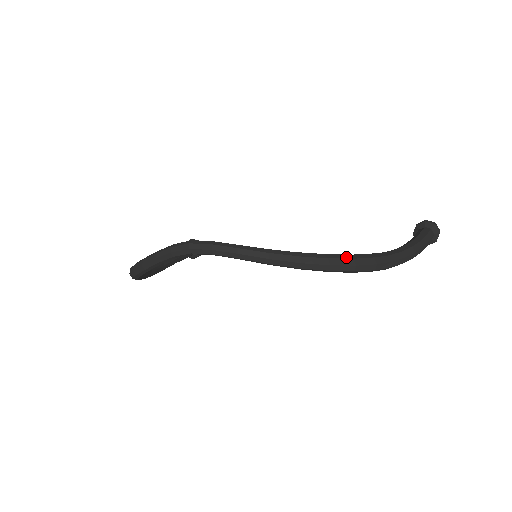
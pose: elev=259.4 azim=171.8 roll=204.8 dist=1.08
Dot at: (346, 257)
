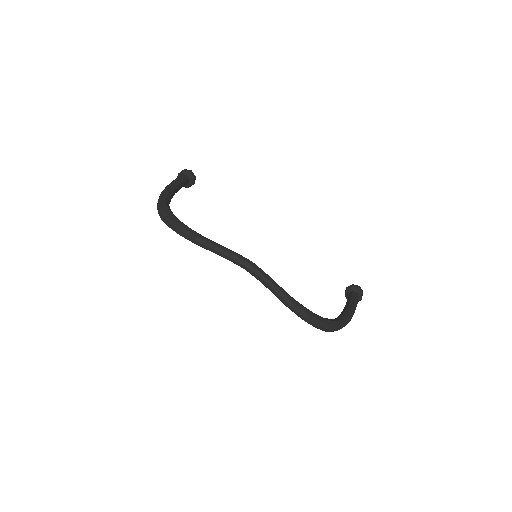
Dot at: (327, 322)
